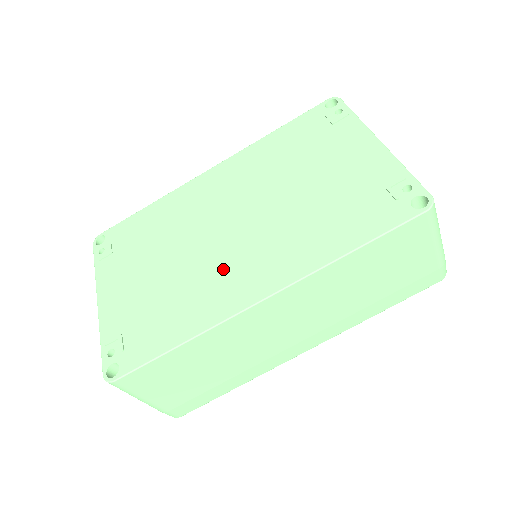
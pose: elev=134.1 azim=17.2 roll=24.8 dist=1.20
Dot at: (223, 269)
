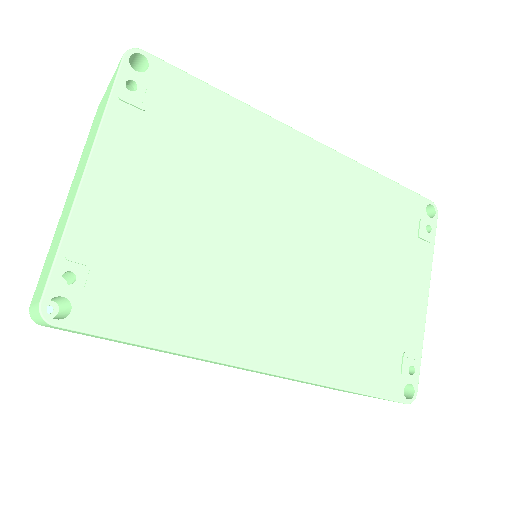
Dot at: (254, 296)
